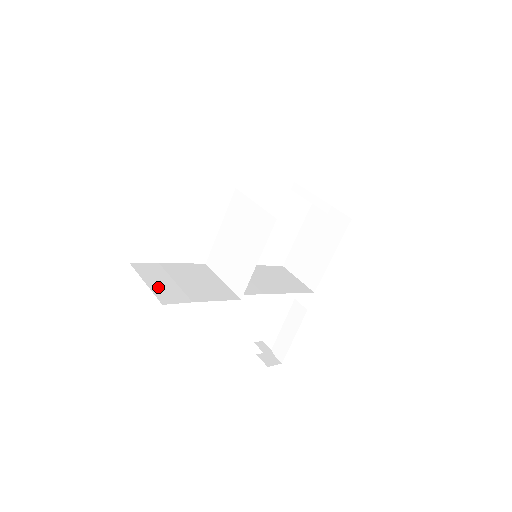
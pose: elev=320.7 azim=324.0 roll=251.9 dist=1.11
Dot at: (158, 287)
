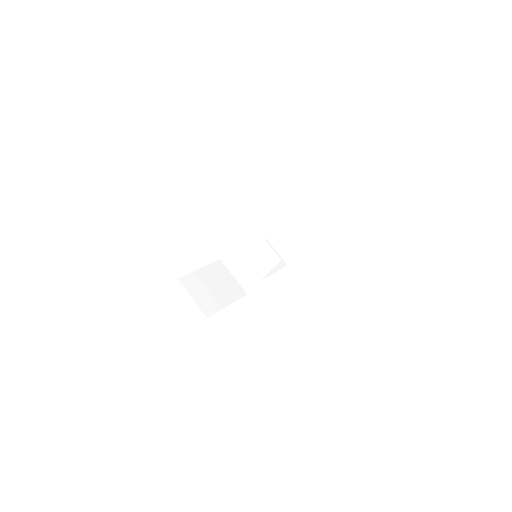
Dot at: (200, 300)
